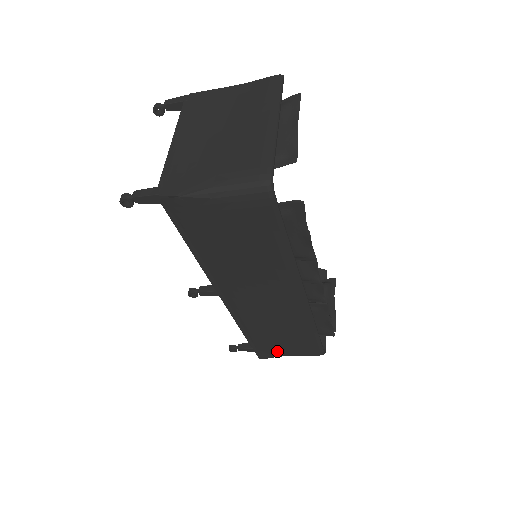
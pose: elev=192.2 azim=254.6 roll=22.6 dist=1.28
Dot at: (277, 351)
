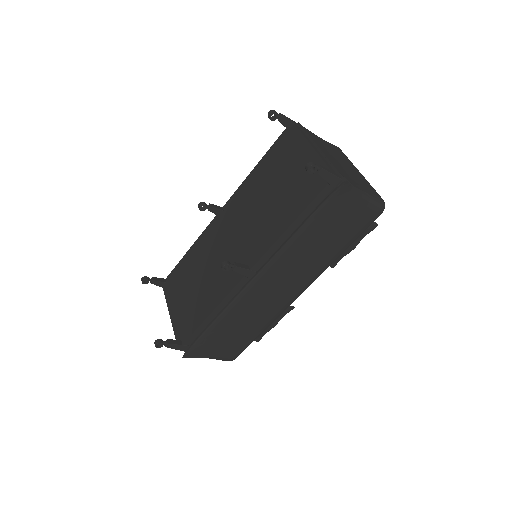
Dot at: (207, 350)
